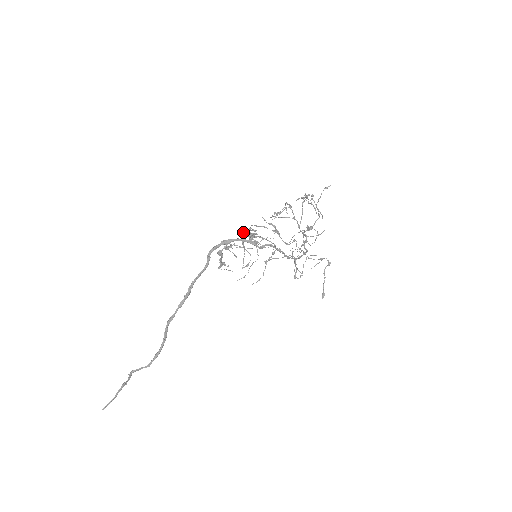
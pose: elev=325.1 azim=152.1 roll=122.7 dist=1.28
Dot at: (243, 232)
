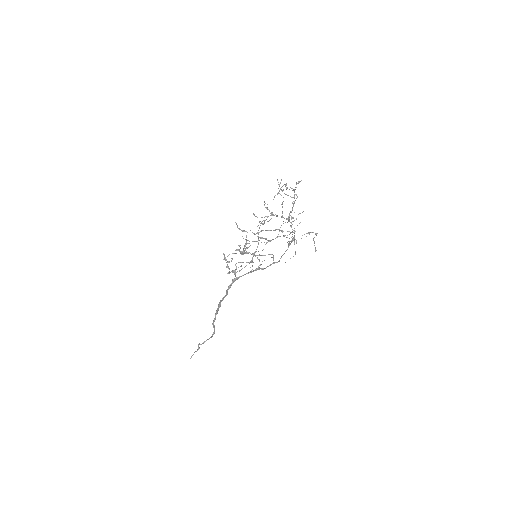
Dot at: (240, 252)
